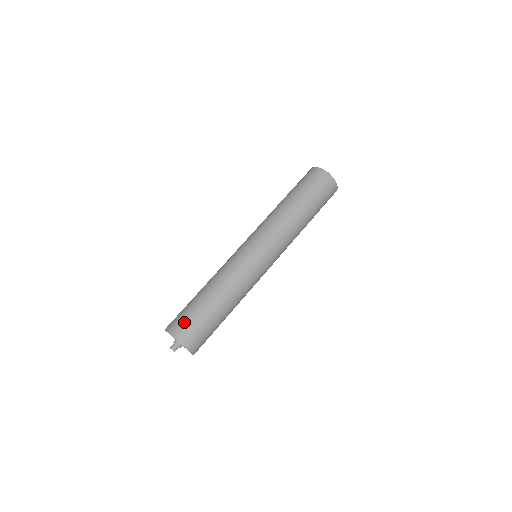
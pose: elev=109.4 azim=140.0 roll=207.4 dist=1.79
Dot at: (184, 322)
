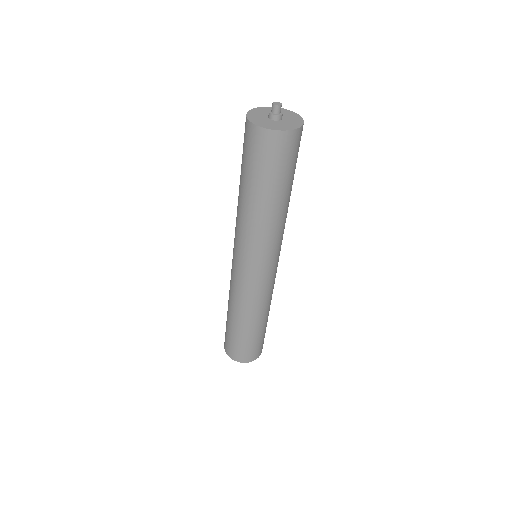
Dot at: (242, 351)
